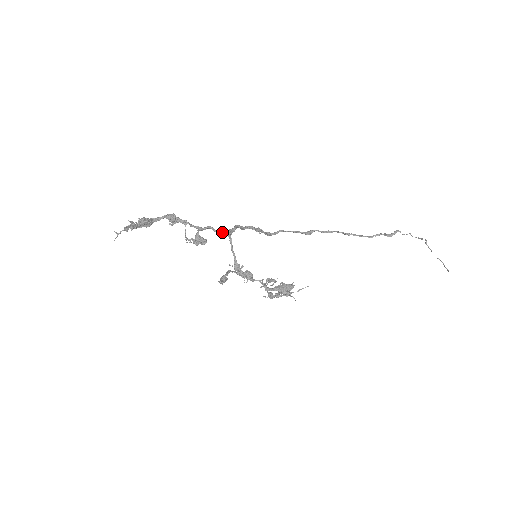
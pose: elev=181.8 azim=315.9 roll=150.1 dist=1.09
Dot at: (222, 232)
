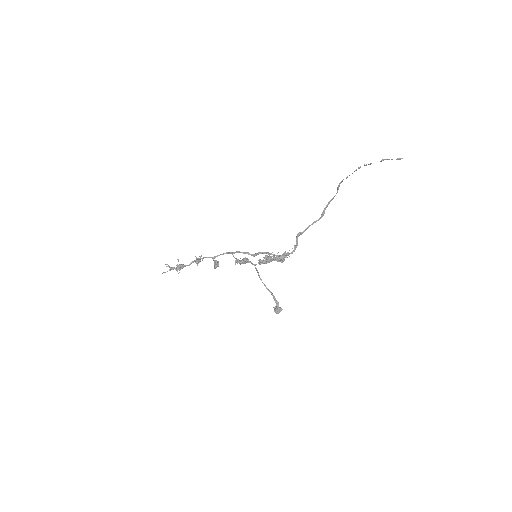
Dot at: (225, 253)
